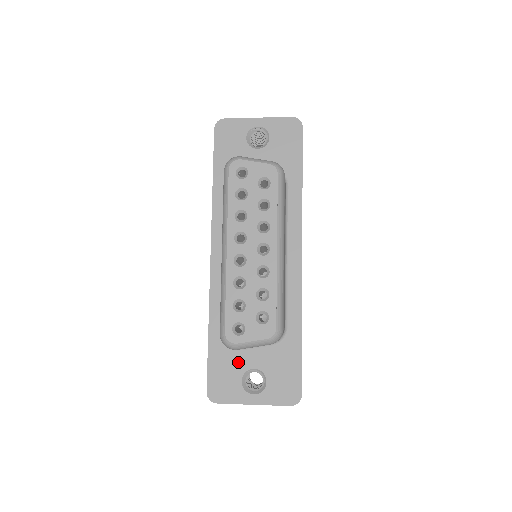
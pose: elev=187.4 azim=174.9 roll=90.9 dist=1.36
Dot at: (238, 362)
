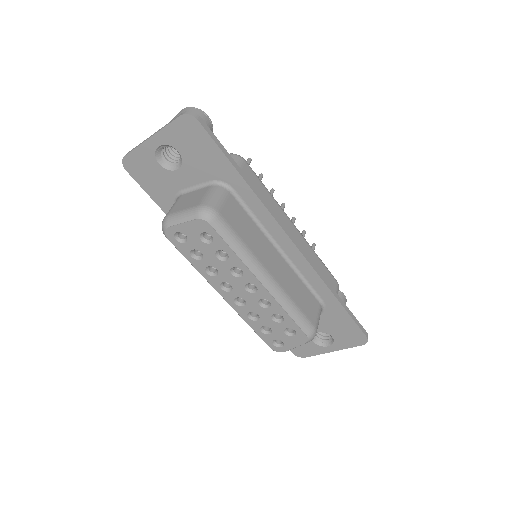
Dot at: occluded
